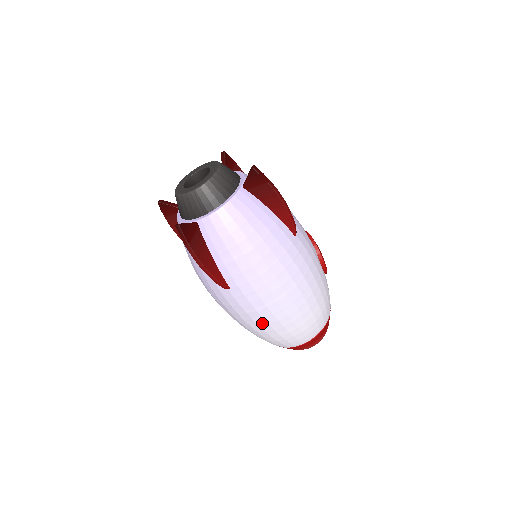
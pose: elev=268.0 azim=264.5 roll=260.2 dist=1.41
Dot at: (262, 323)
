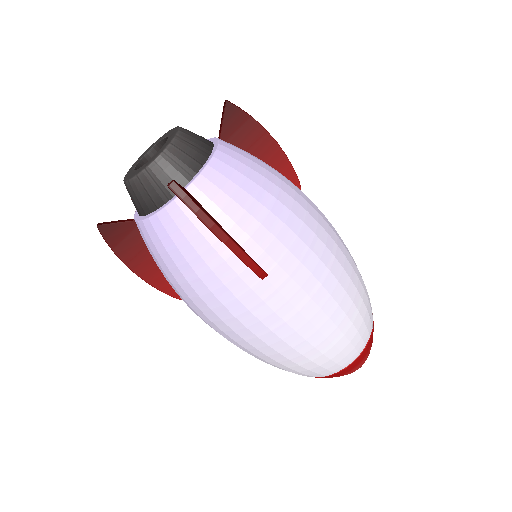
Dot at: (321, 321)
